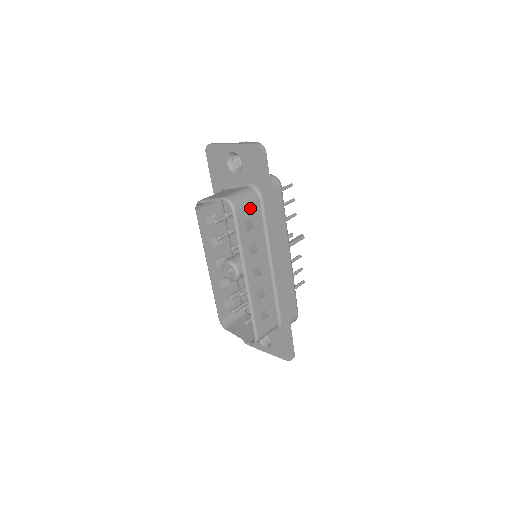
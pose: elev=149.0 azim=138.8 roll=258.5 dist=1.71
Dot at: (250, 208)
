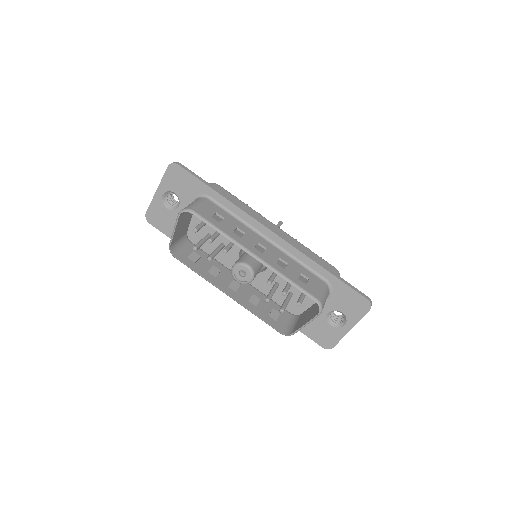
Dot at: (206, 207)
